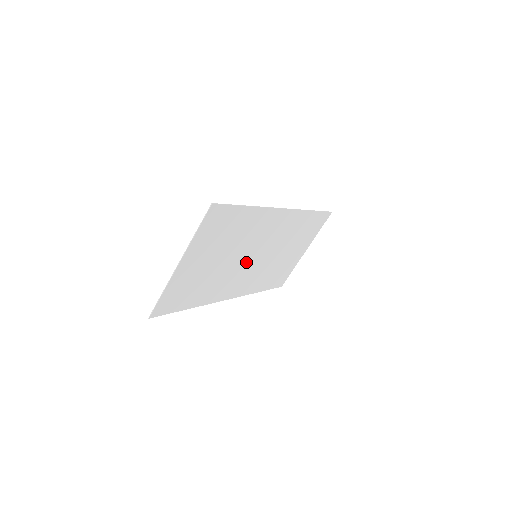
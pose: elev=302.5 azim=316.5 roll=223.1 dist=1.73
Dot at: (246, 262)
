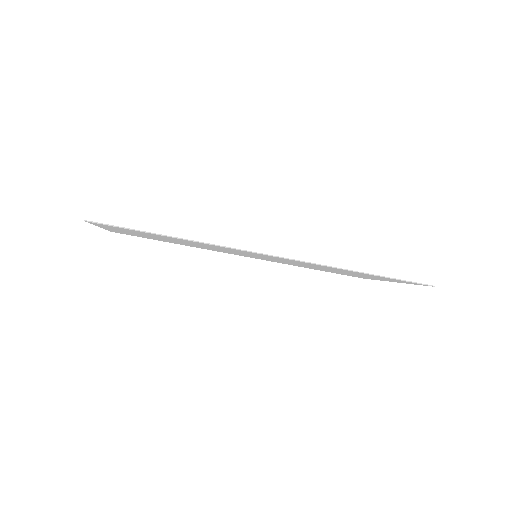
Dot at: occluded
